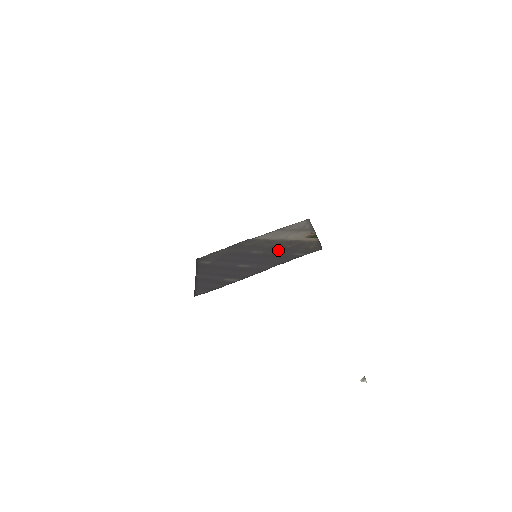
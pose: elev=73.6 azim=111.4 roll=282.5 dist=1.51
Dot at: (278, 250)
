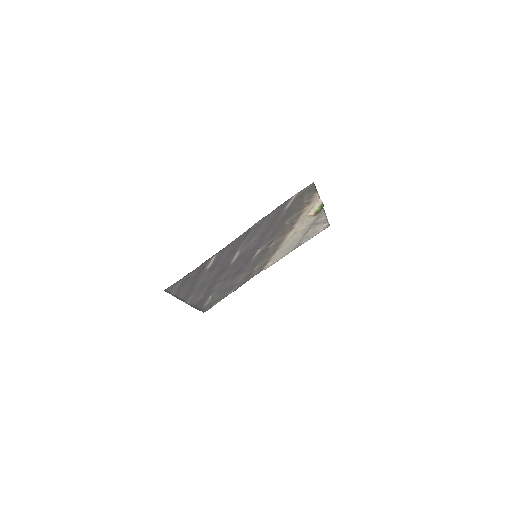
Dot at: (275, 229)
